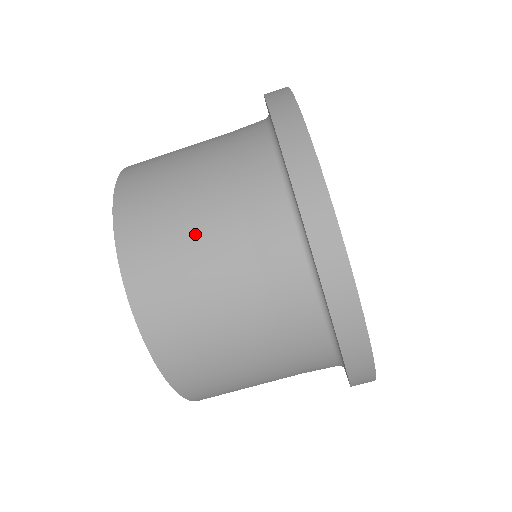
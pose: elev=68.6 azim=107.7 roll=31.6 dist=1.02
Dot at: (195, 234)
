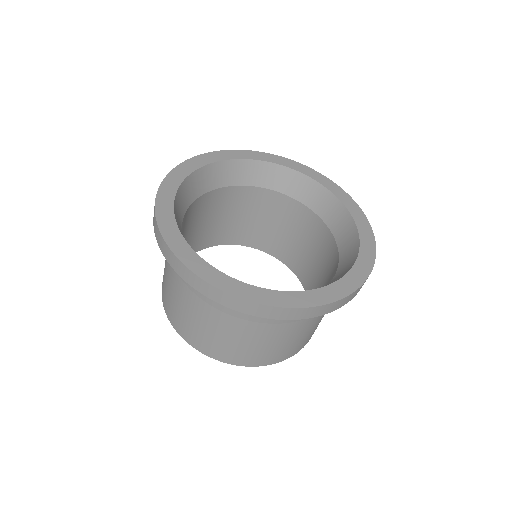
Dot at: (221, 333)
